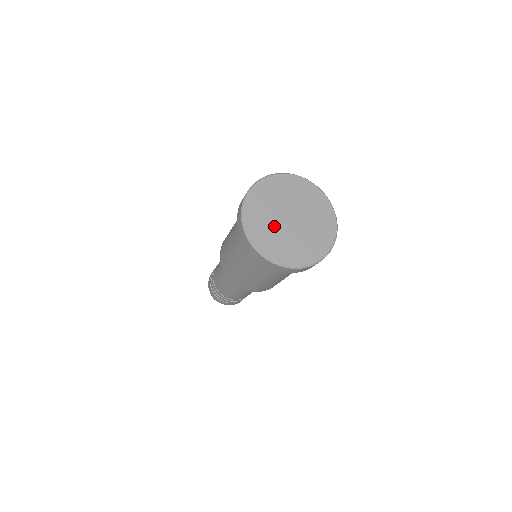
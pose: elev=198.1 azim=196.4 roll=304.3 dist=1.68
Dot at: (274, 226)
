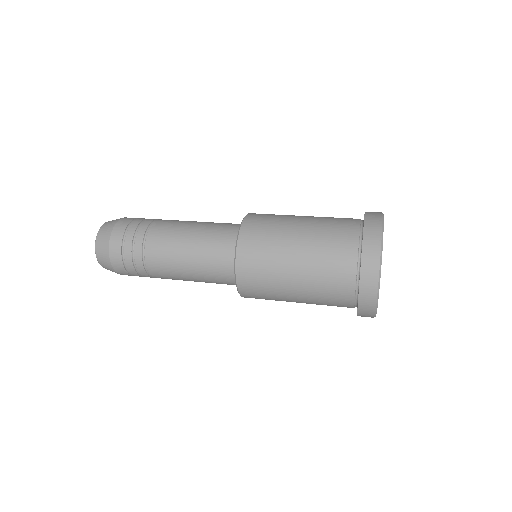
Dot at: occluded
